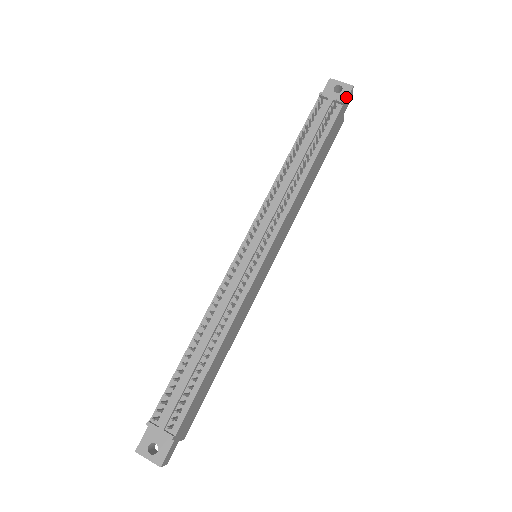
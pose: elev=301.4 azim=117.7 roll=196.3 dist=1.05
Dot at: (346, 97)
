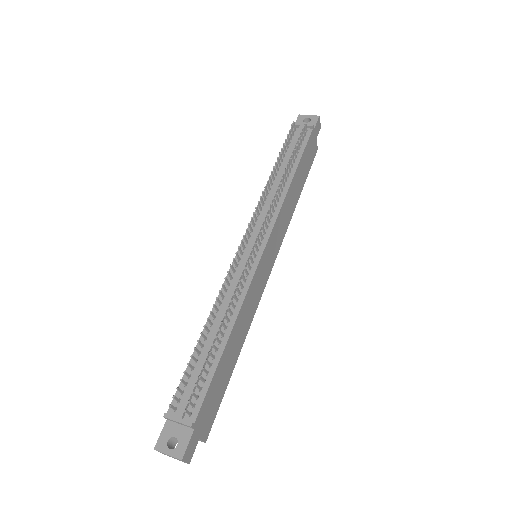
Dot at: (315, 124)
